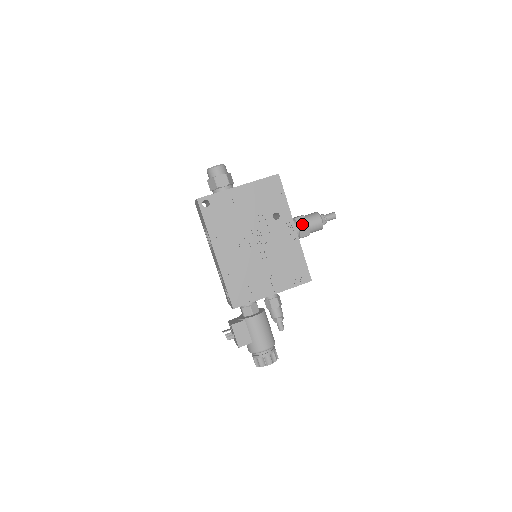
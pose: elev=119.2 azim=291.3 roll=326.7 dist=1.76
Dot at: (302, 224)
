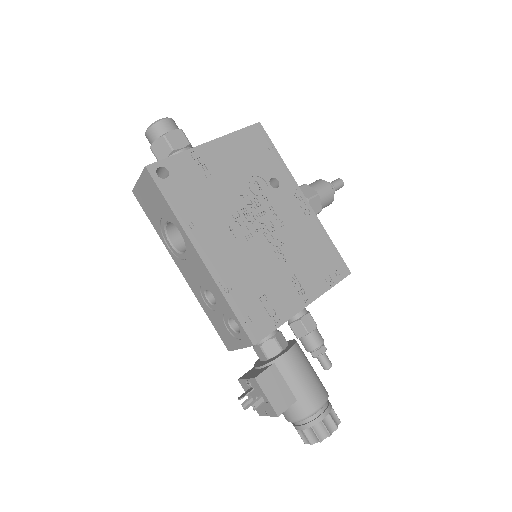
Dot at: (309, 194)
